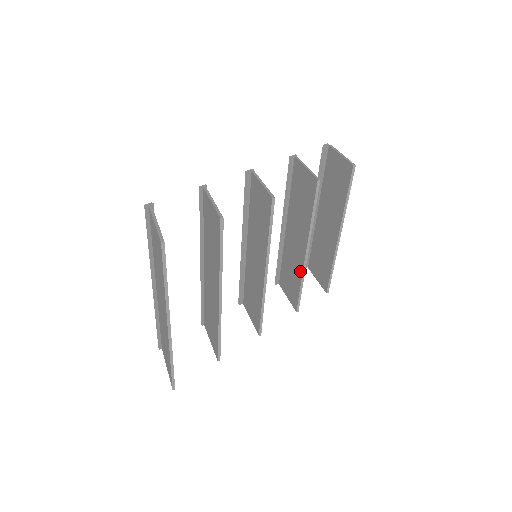
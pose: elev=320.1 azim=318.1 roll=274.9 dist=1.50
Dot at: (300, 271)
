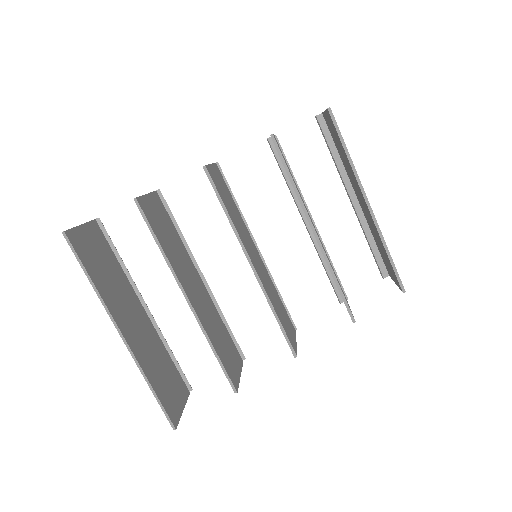
Dot at: (326, 262)
